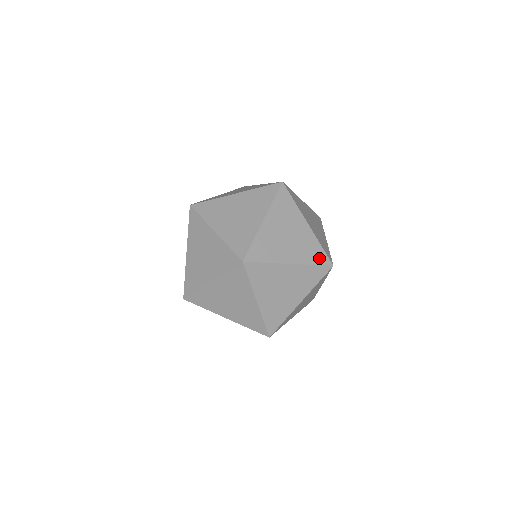
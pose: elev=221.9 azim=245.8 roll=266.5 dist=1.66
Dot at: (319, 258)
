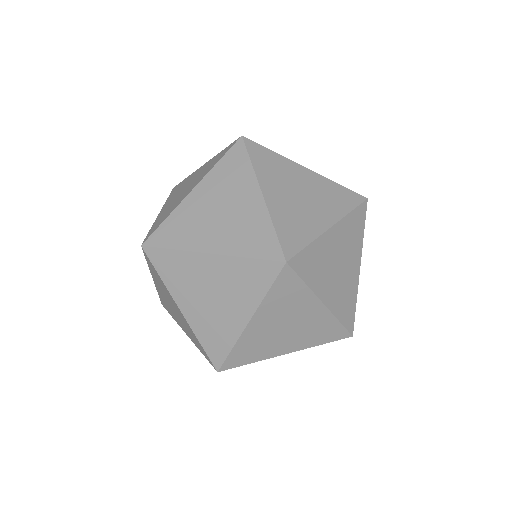
Dot at: (348, 317)
